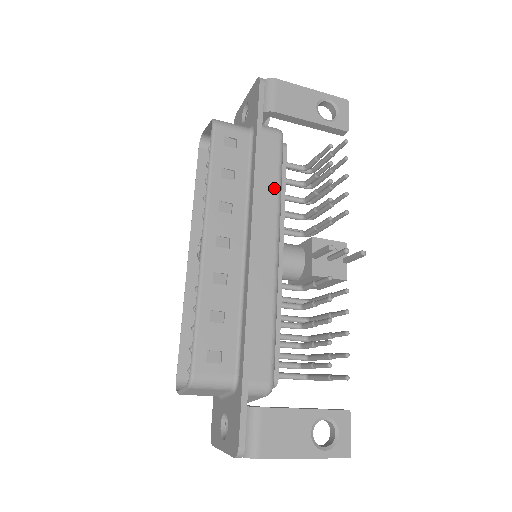
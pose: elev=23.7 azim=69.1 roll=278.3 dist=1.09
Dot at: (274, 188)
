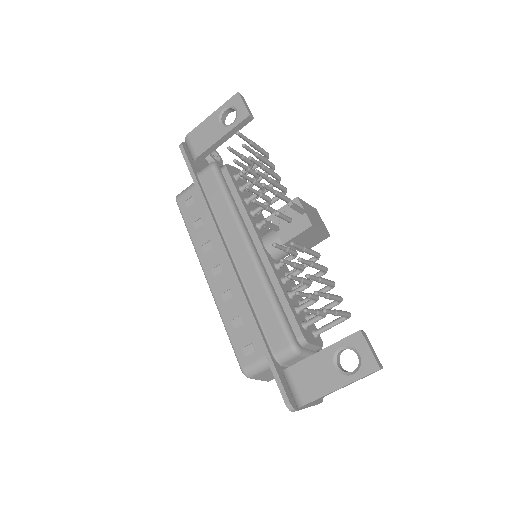
Dot at: (225, 207)
